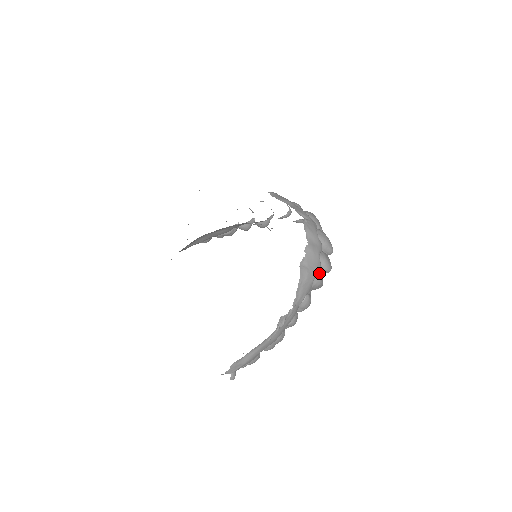
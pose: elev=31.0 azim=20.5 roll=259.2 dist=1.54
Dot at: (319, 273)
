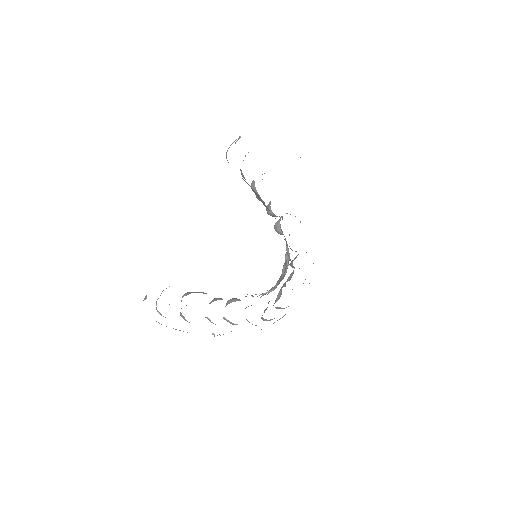
Dot at: occluded
